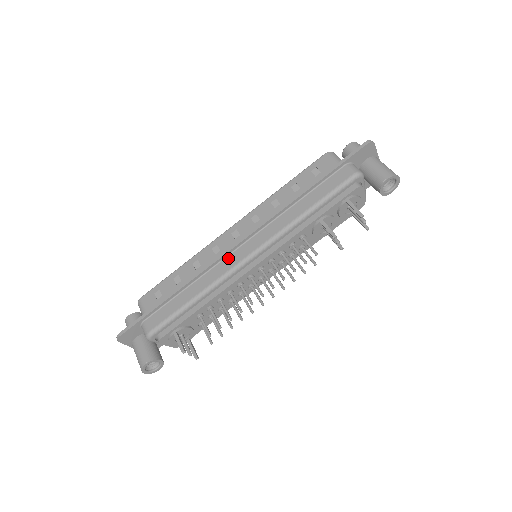
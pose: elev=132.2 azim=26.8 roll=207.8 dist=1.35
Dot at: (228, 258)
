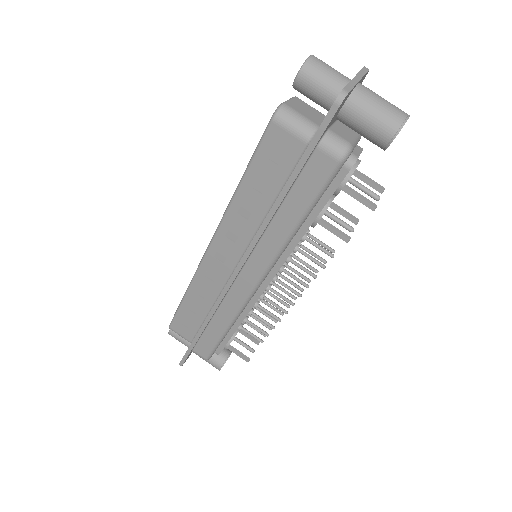
Dot at: (233, 290)
